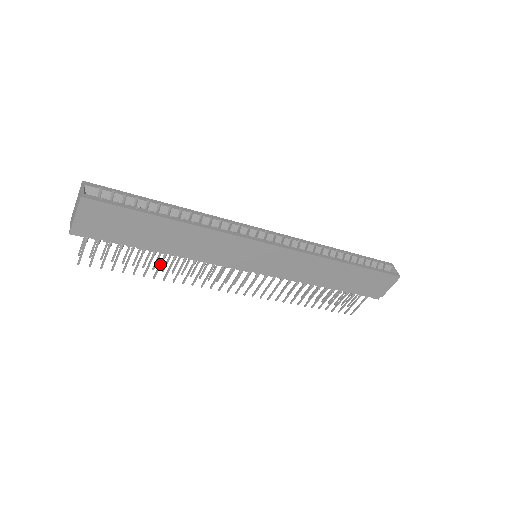
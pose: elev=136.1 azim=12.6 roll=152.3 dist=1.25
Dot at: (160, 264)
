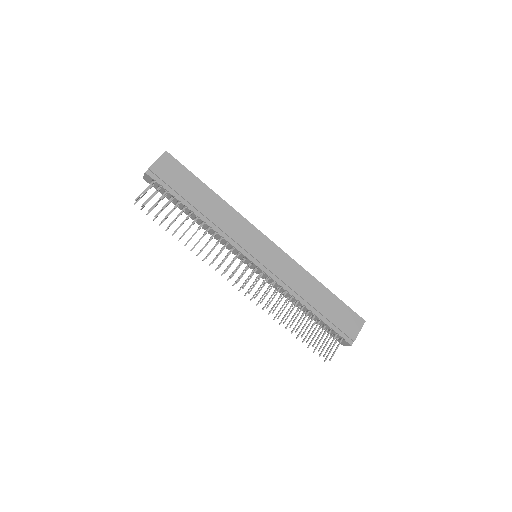
Dot at: (190, 226)
